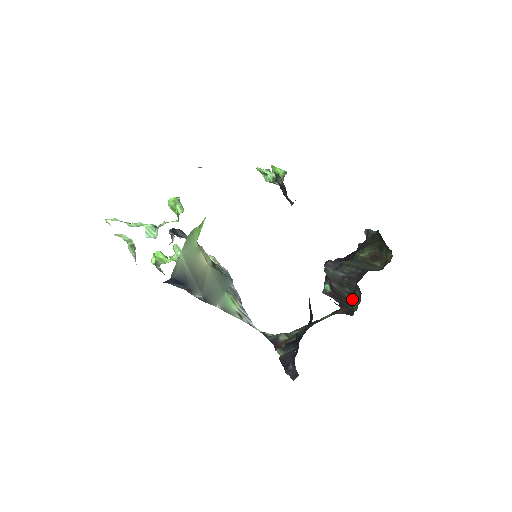
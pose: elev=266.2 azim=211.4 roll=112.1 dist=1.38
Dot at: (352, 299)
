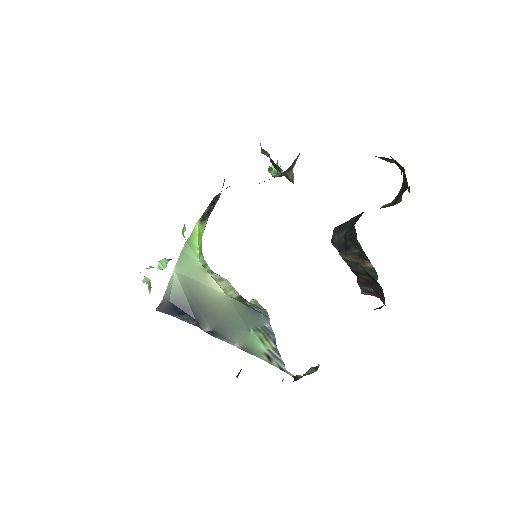
Dot at: (367, 264)
